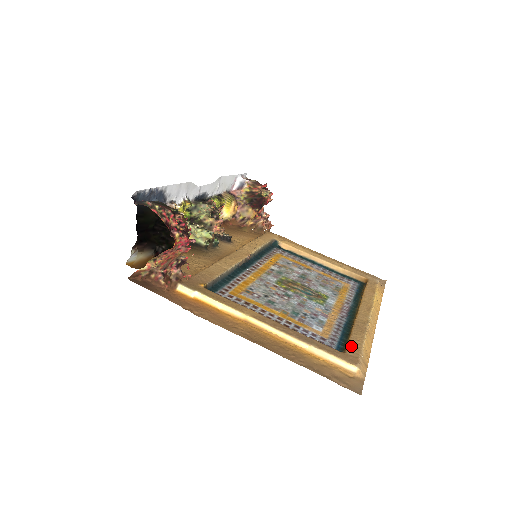
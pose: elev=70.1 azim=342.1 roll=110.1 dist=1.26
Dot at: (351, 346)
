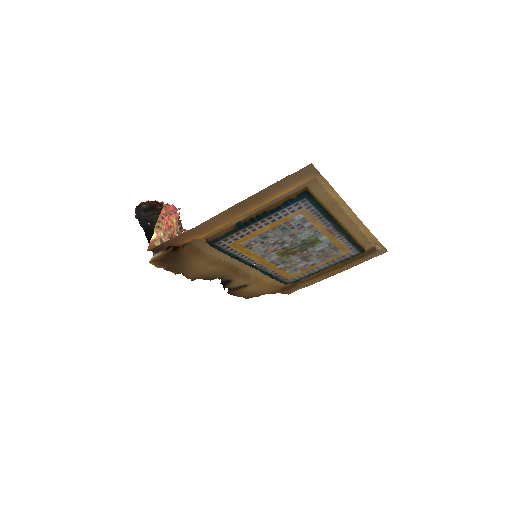
Dot at: (315, 190)
